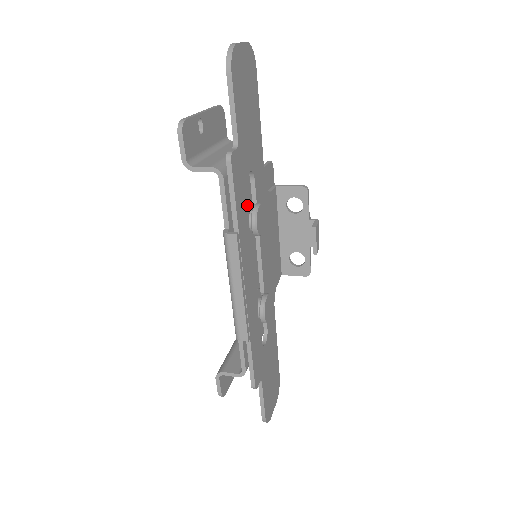
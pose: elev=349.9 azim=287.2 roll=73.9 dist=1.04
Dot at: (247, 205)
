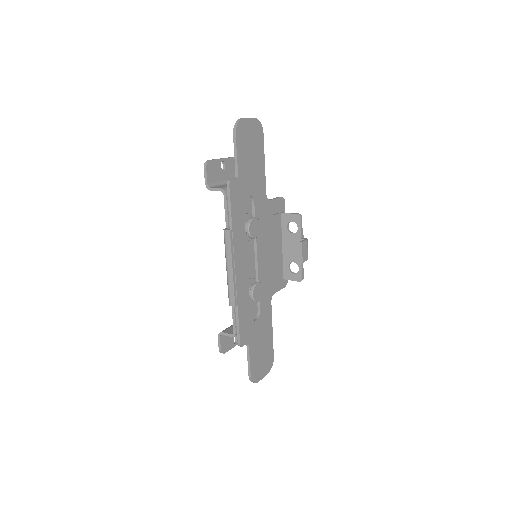
Dot at: (244, 216)
